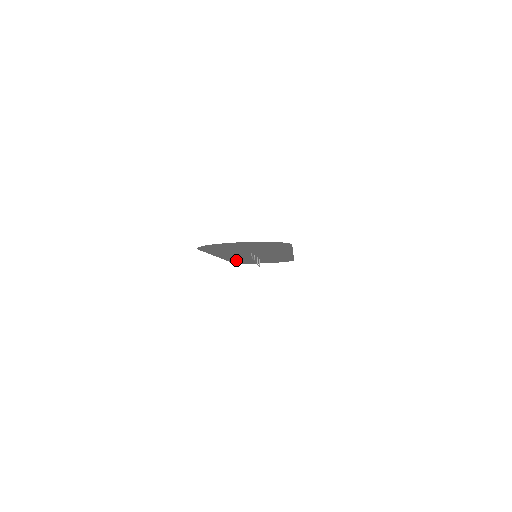
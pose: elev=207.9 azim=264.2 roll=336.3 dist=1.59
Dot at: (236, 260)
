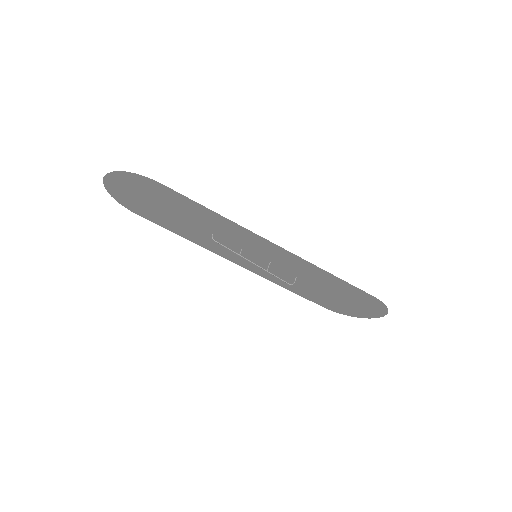
Dot at: (292, 287)
